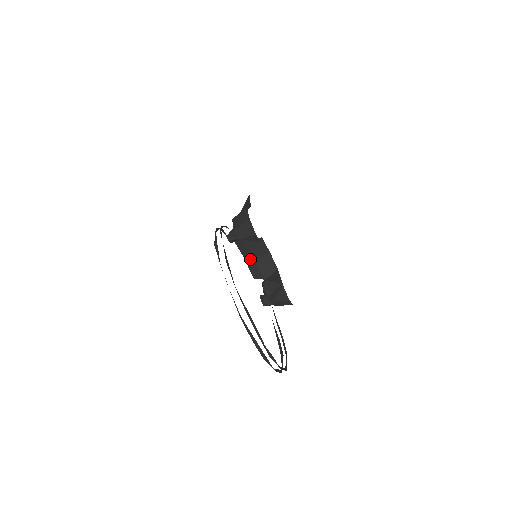
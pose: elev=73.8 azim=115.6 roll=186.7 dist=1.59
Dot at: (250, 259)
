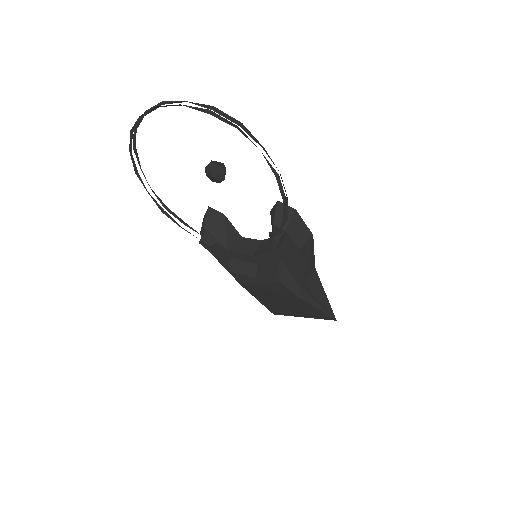
Dot at: (260, 270)
